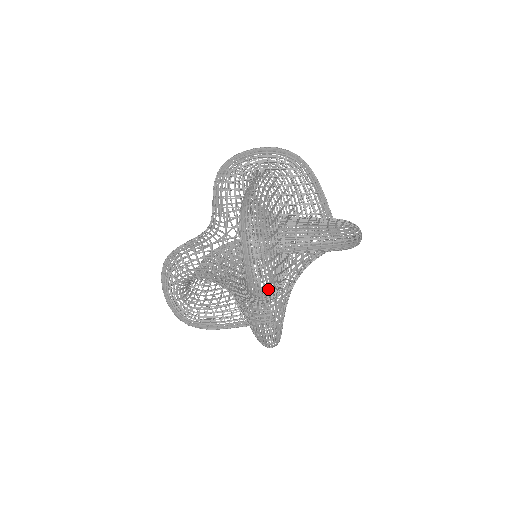
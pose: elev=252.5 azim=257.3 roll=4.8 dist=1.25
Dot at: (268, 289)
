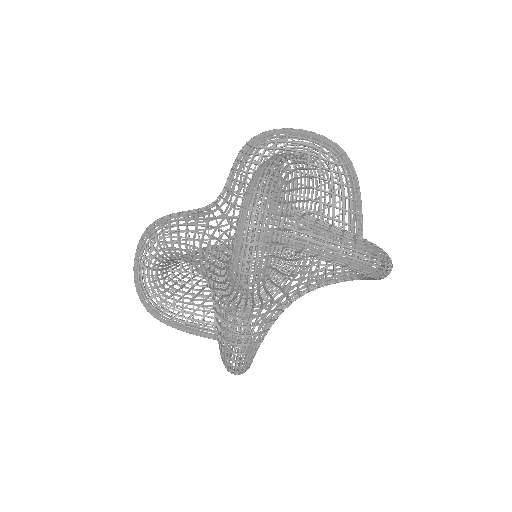
Dot at: (253, 279)
